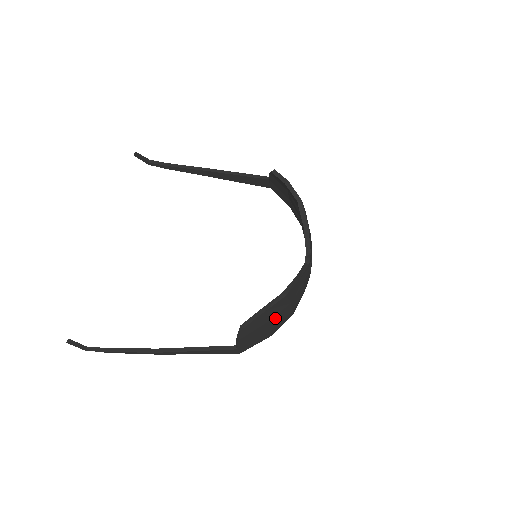
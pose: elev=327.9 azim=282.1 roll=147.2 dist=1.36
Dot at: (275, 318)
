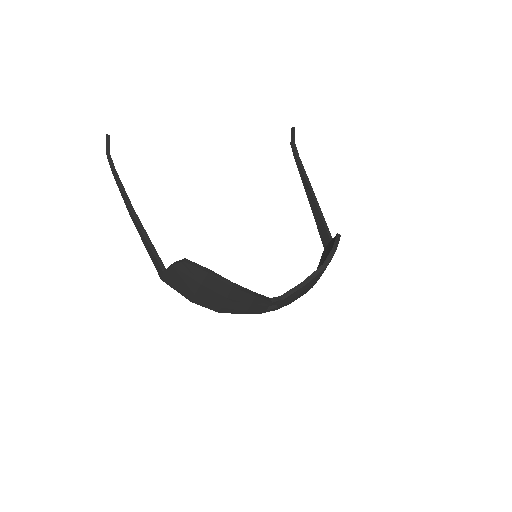
Dot at: (207, 290)
